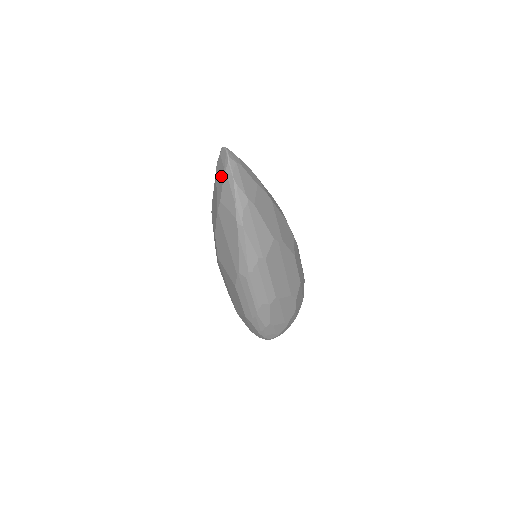
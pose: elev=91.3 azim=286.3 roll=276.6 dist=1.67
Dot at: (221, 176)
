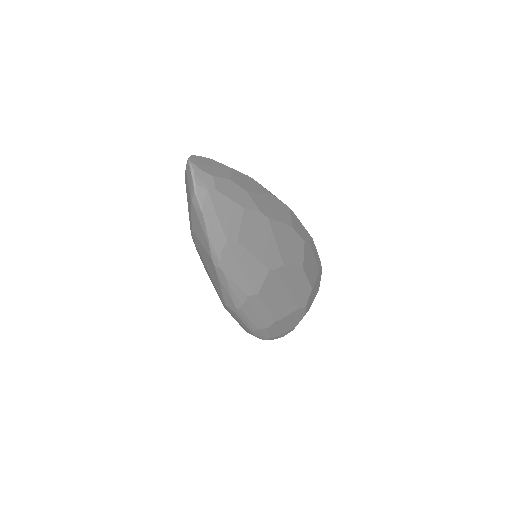
Dot at: (189, 201)
